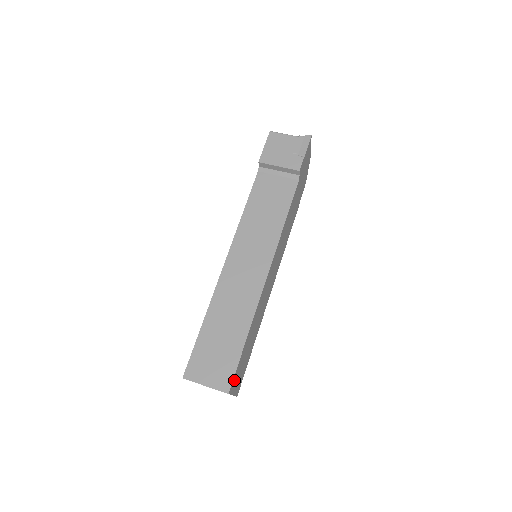
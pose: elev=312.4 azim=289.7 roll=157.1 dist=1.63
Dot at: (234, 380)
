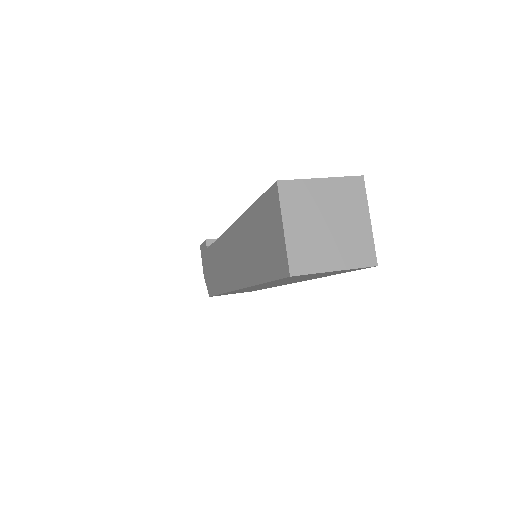
Dot at: occluded
